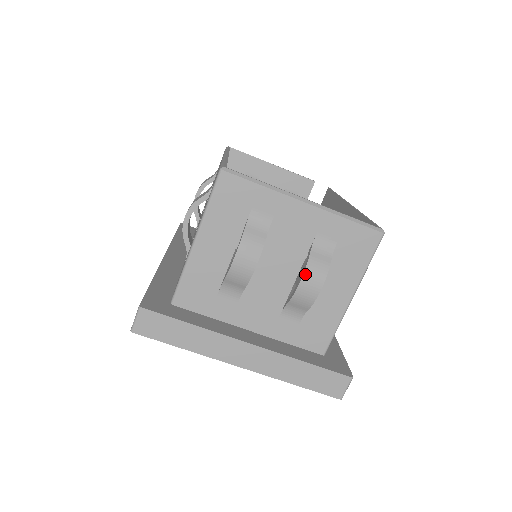
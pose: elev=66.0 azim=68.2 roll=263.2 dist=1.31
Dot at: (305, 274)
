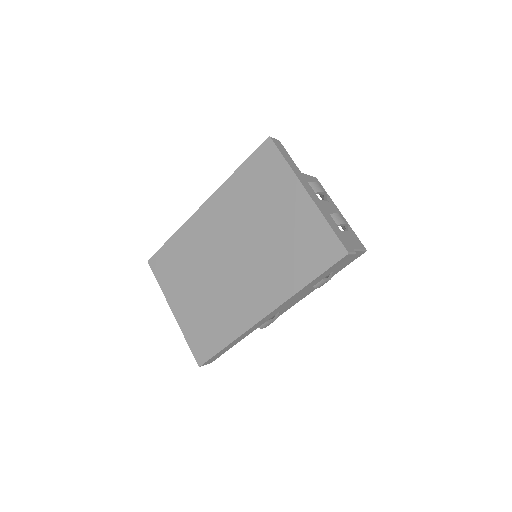
Dot at: occluded
